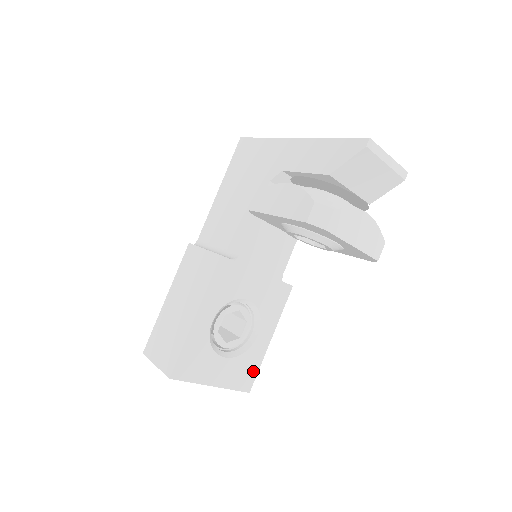
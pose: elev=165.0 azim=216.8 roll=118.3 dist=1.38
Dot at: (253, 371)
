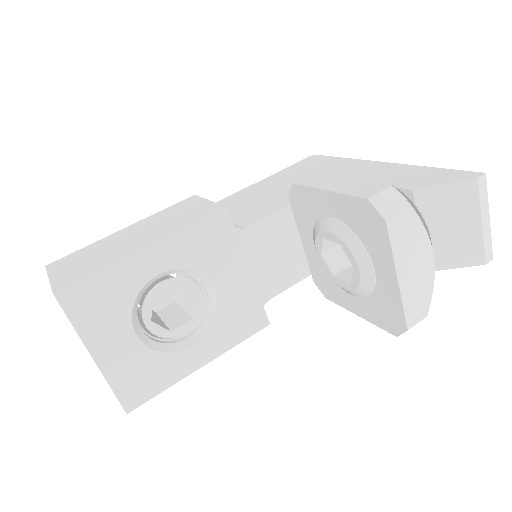
Dot at: (153, 388)
